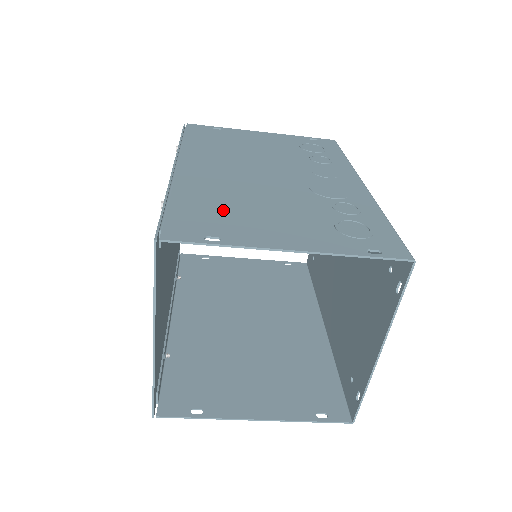
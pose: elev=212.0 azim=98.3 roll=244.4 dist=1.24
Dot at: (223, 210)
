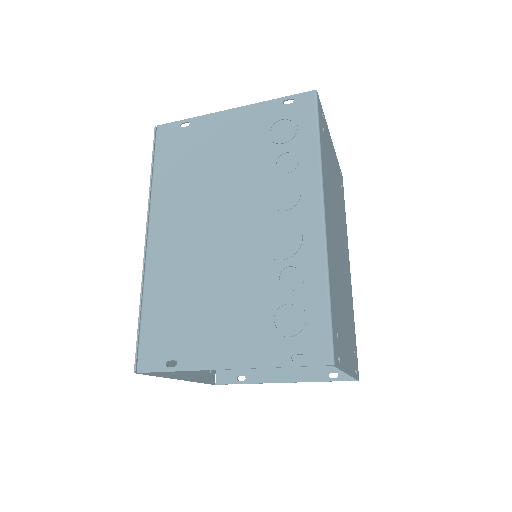
Dot at: (181, 314)
